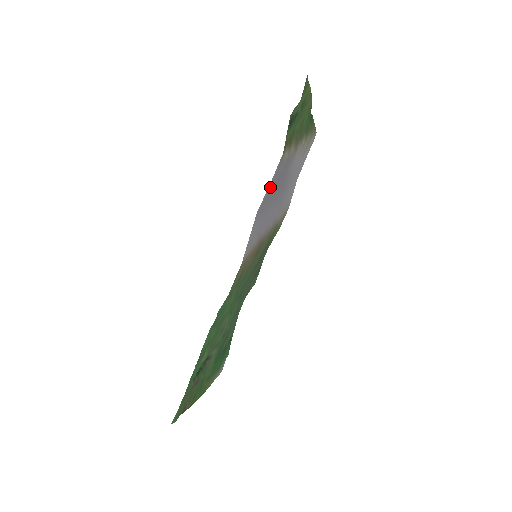
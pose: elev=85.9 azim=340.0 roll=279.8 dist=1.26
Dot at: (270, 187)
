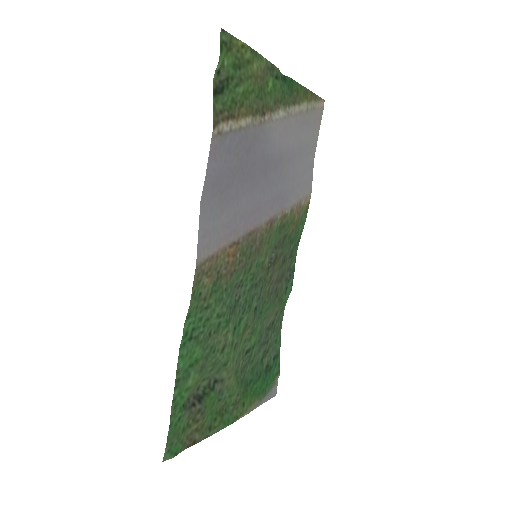
Dot at: (214, 170)
